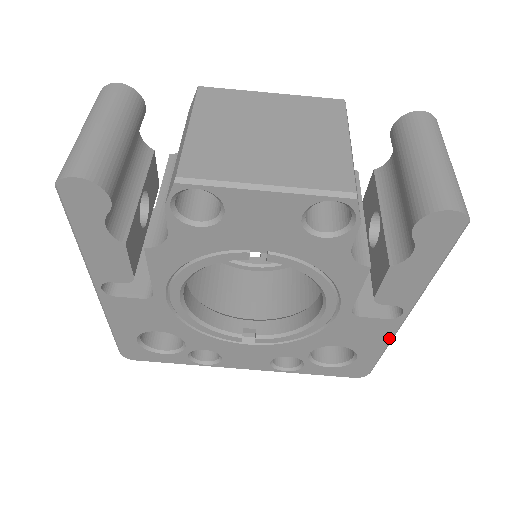
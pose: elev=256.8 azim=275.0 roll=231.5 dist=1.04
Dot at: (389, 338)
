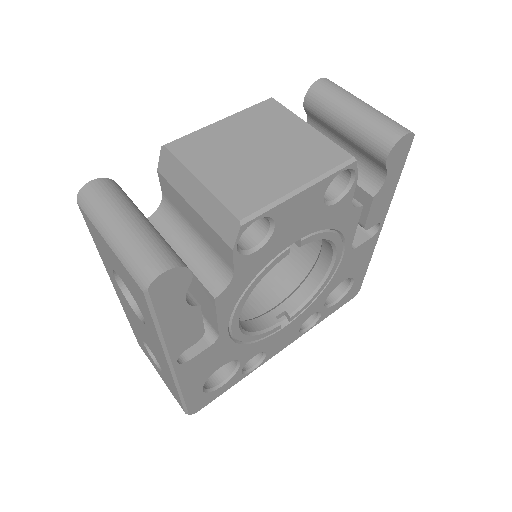
Dot at: (372, 251)
